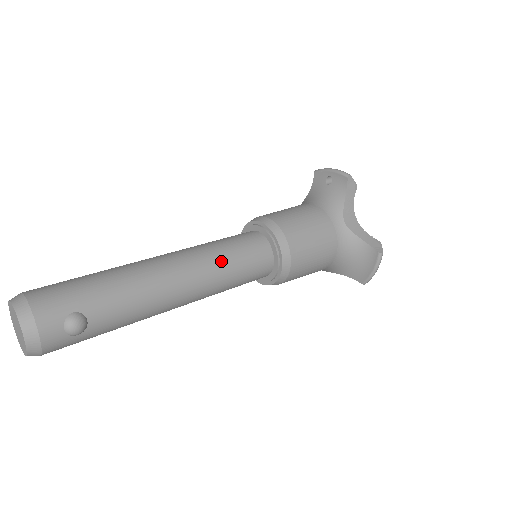
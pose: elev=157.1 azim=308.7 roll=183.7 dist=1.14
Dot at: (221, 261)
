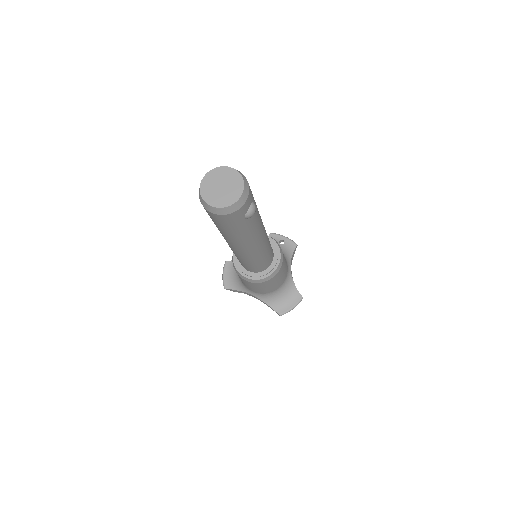
Dot at: occluded
